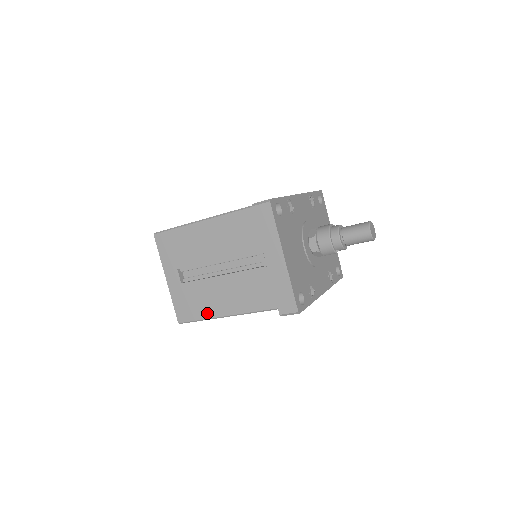
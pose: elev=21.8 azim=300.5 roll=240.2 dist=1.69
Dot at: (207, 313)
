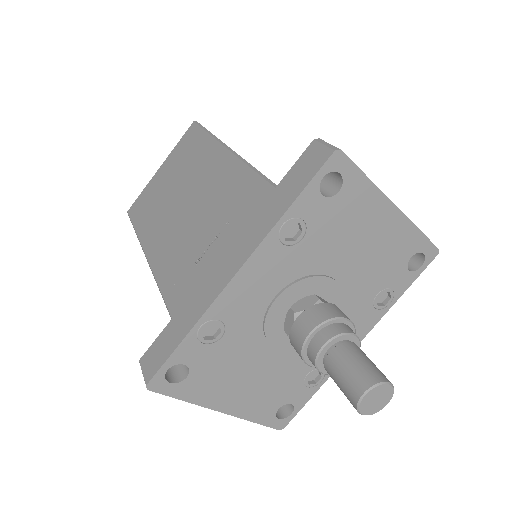
Dot at: occluded
